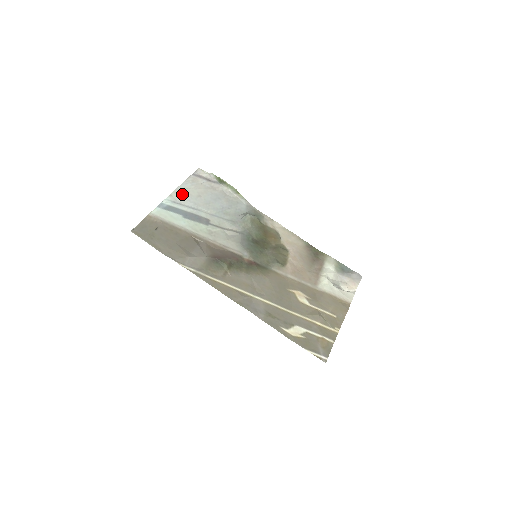
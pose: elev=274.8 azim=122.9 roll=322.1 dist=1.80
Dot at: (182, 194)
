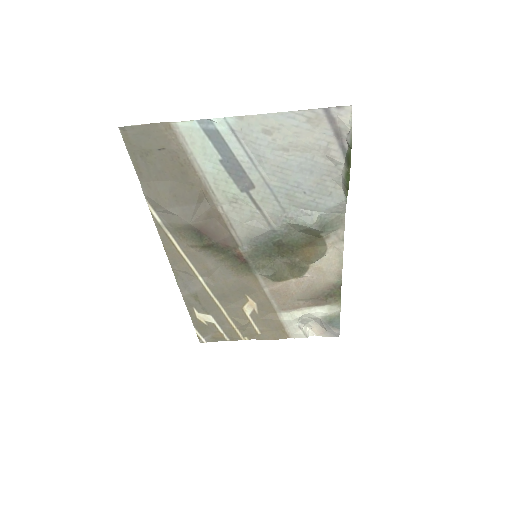
Dot at: (261, 129)
